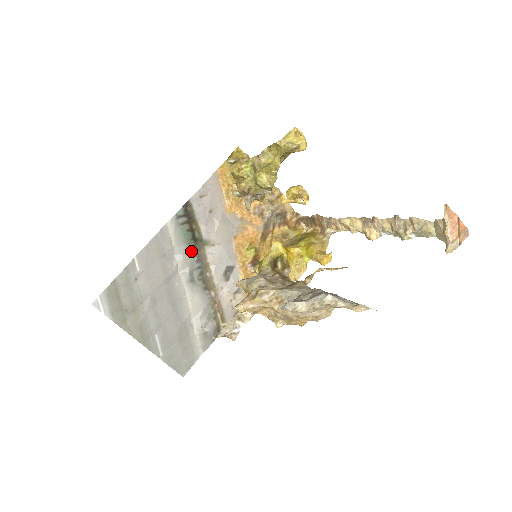
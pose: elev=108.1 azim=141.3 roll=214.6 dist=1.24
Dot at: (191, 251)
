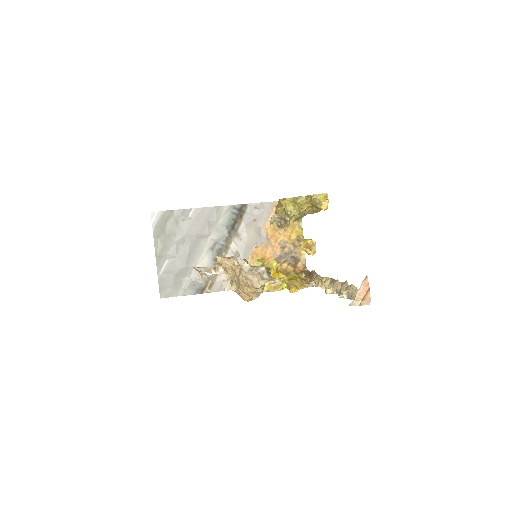
Dot at: (225, 232)
